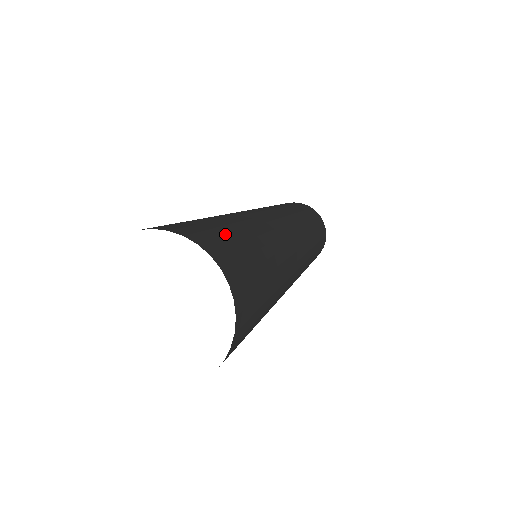
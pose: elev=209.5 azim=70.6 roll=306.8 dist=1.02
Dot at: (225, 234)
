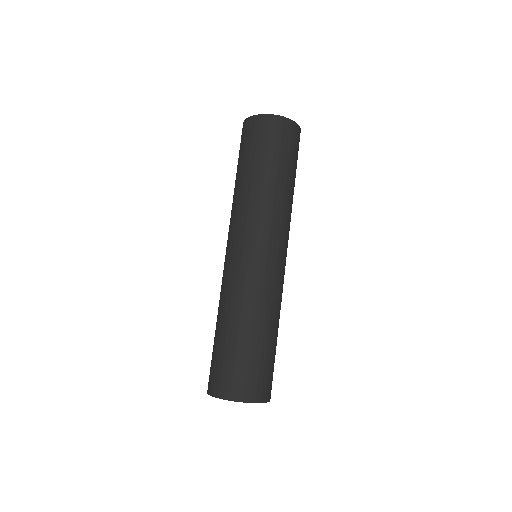
Dot at: (246, 367)
